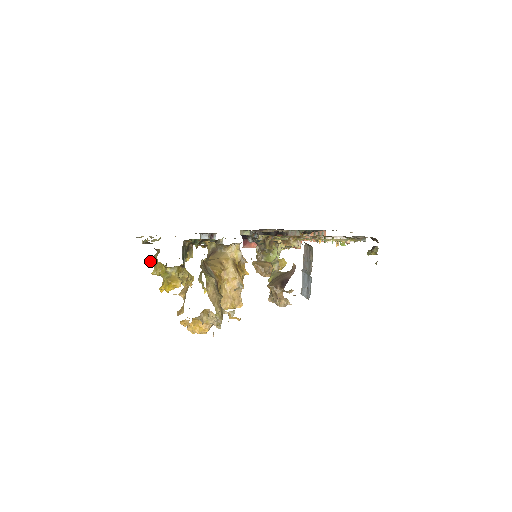
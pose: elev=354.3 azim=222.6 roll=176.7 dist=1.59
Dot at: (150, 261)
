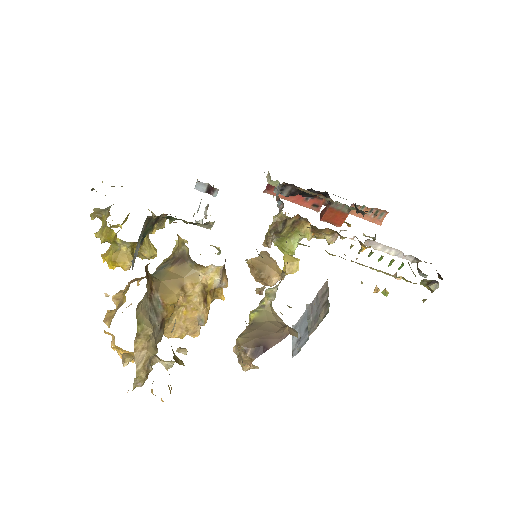
Dot at: (97, 217)
